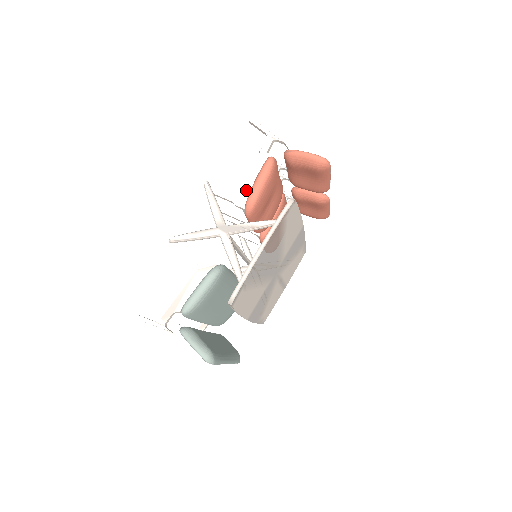
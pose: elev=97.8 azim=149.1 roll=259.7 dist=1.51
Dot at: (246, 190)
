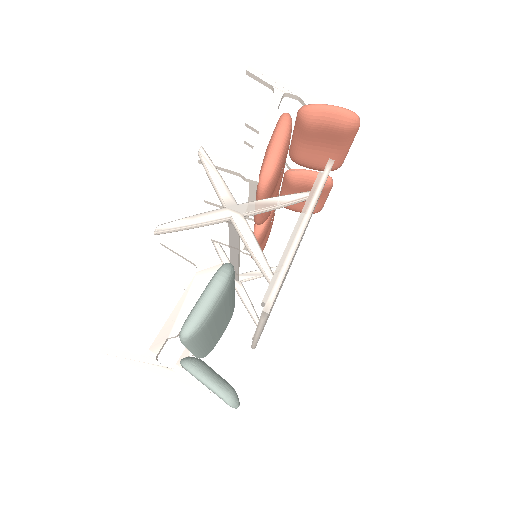
Dot at: (257, 157)
